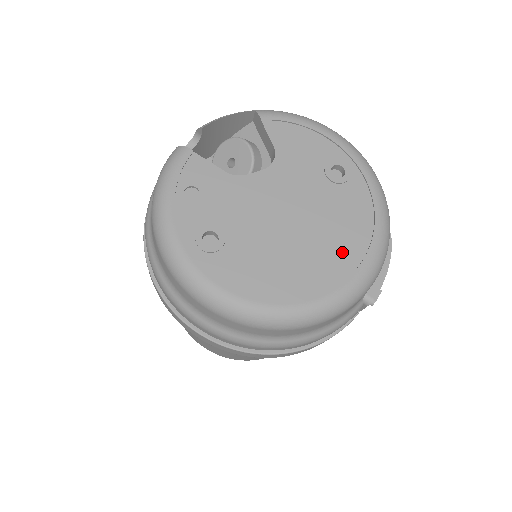
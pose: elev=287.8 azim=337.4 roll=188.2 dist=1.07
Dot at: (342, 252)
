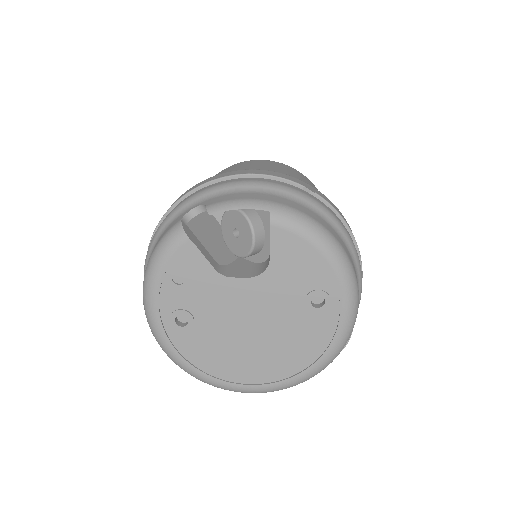
Dot at: (284, 363)
